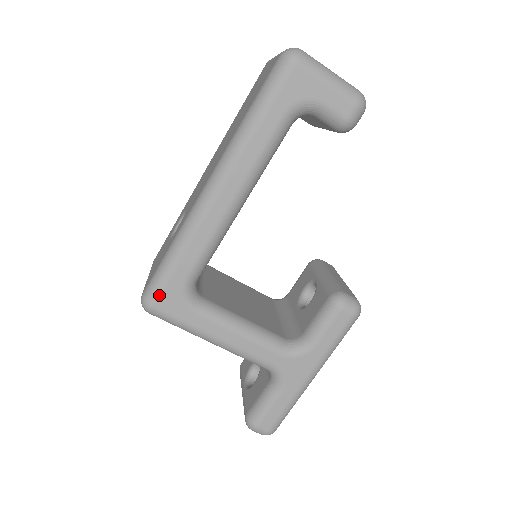
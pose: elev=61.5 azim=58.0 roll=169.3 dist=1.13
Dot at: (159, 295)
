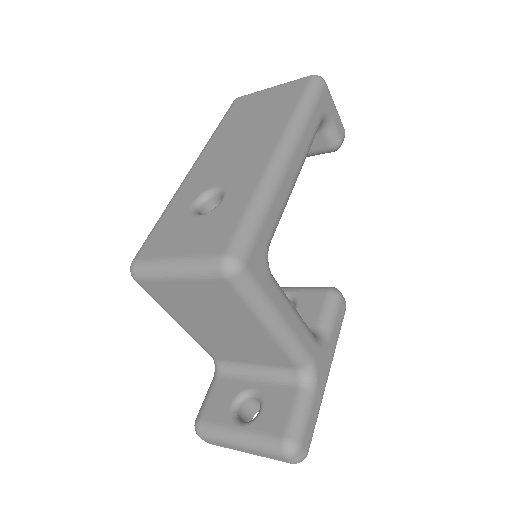
Dot at: (251, 251)
